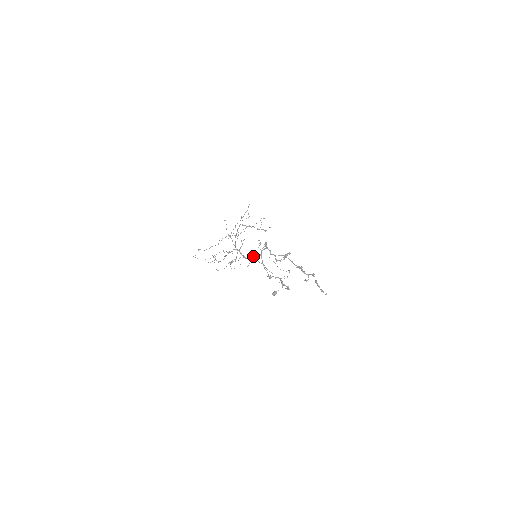
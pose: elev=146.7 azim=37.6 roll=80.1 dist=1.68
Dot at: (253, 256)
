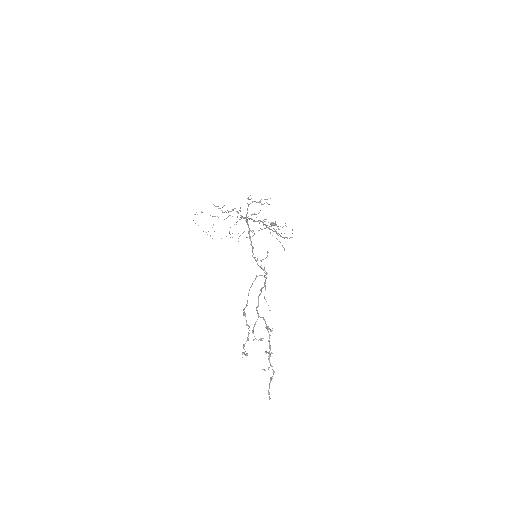
Dot at: occluded
